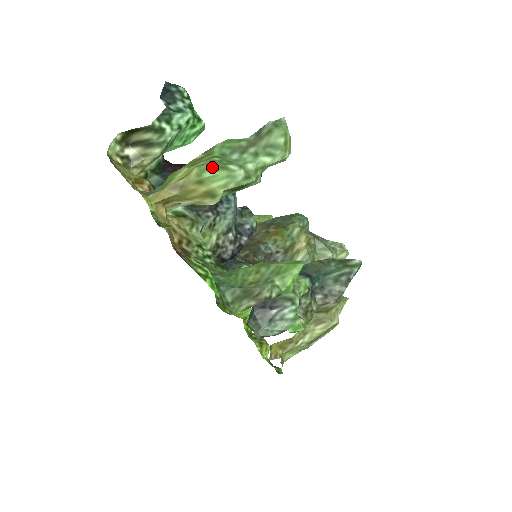
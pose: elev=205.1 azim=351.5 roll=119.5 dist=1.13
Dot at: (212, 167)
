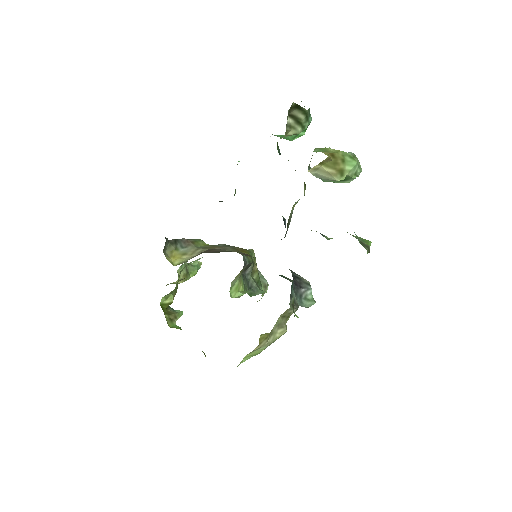
Dot at: (351, 155)
